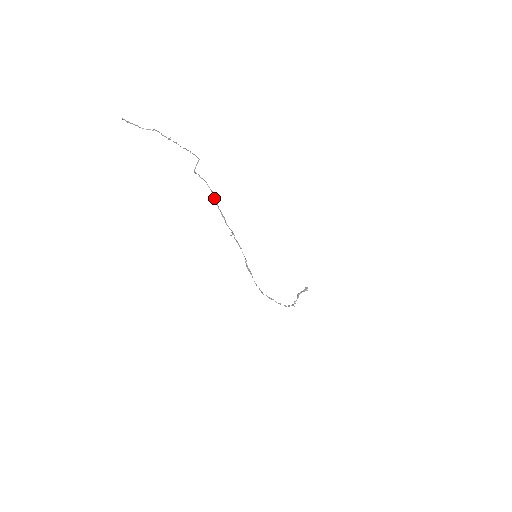
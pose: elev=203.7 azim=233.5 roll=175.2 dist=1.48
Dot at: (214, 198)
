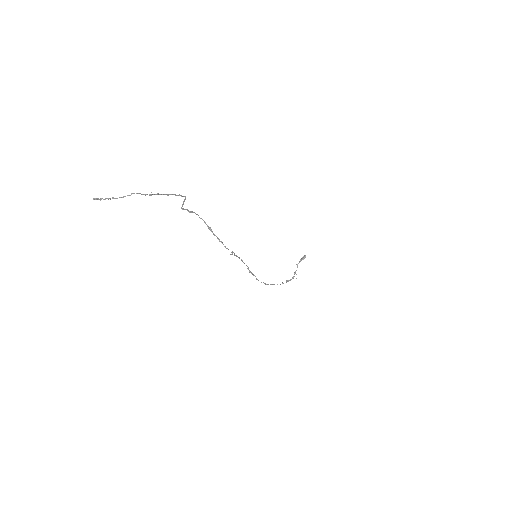
Dot at: (208, 227)
